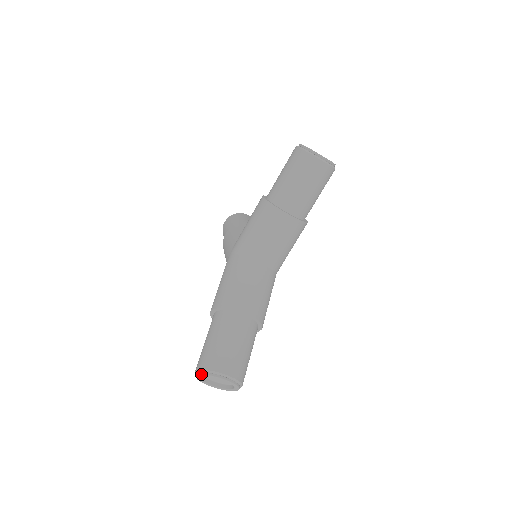
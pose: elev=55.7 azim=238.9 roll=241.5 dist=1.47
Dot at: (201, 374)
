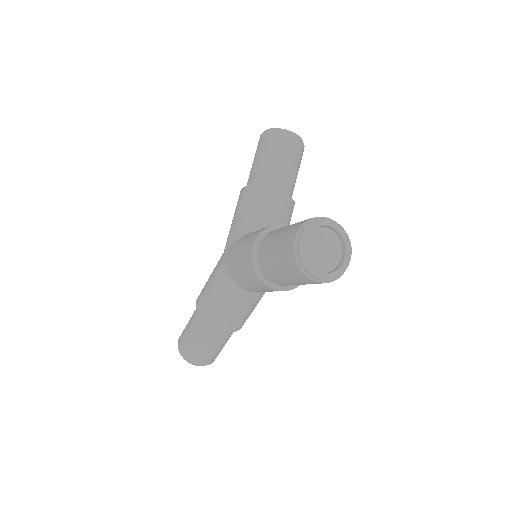
Dot at: (179, 351)
